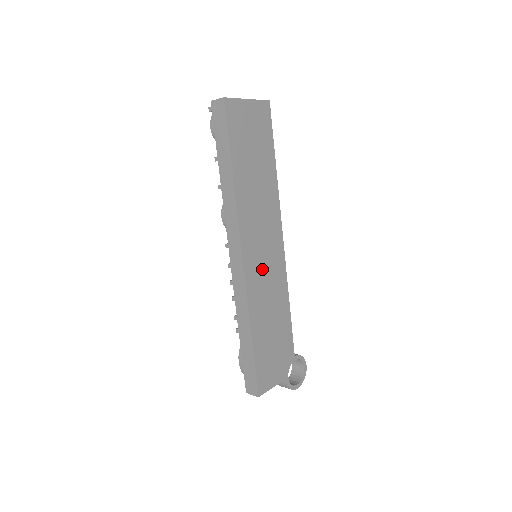
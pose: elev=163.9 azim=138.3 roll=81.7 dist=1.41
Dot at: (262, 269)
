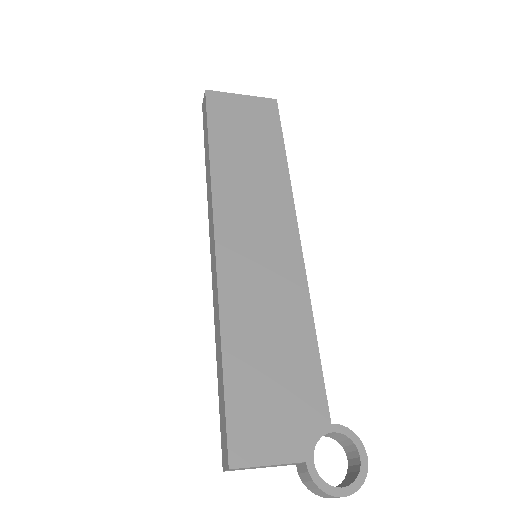
Dot at: (253, 262)
